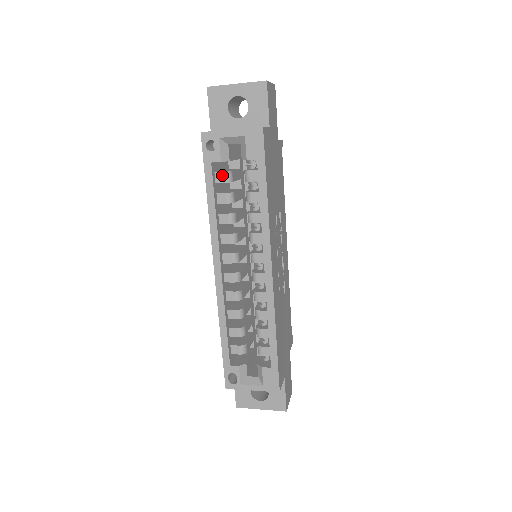
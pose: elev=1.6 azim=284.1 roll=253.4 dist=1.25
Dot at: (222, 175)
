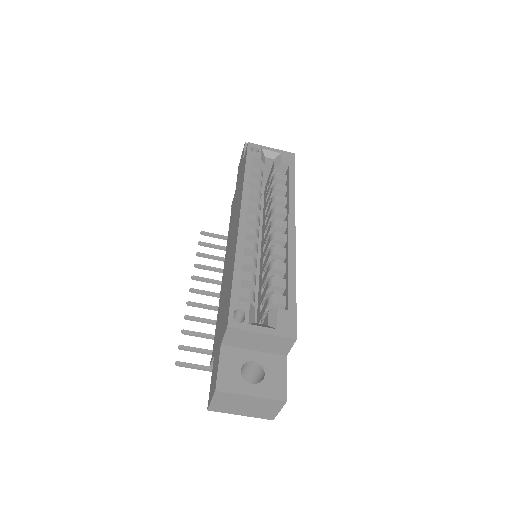
Dot at: (257, 169)
